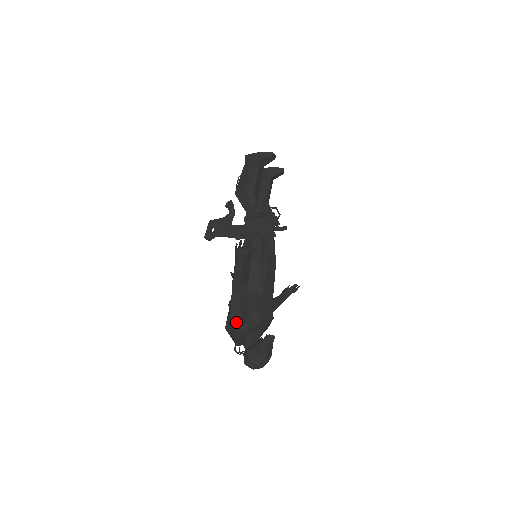
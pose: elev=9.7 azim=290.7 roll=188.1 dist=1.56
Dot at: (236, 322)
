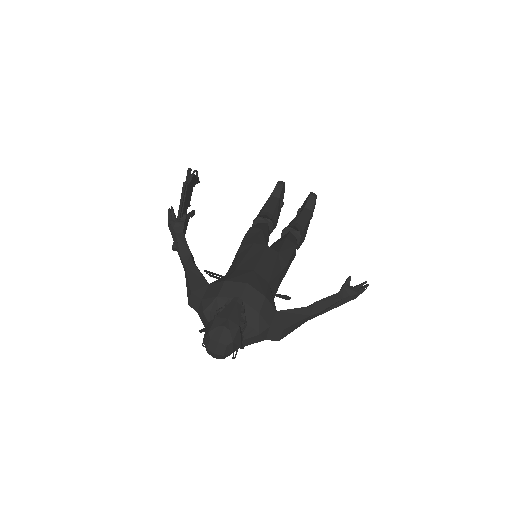
Dot at: (195, 305)
